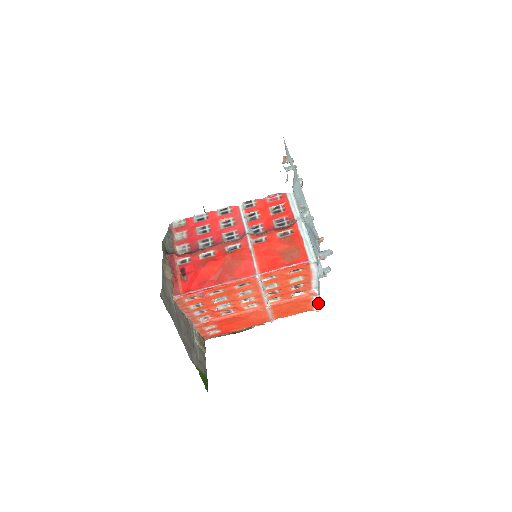
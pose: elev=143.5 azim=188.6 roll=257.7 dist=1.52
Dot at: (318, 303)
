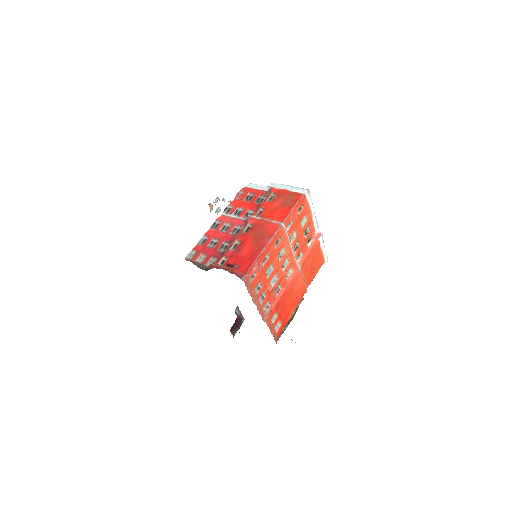
Dot at: (324, 248)
